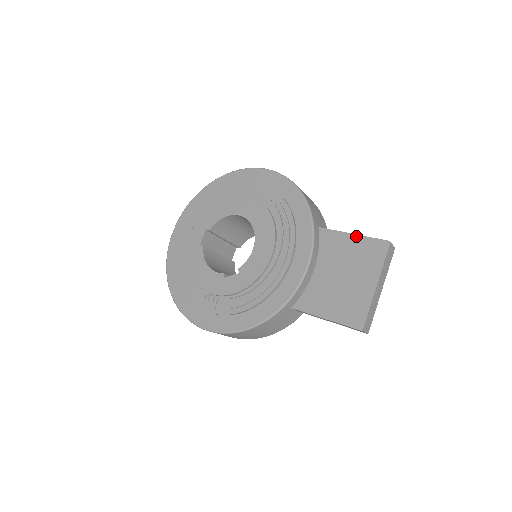
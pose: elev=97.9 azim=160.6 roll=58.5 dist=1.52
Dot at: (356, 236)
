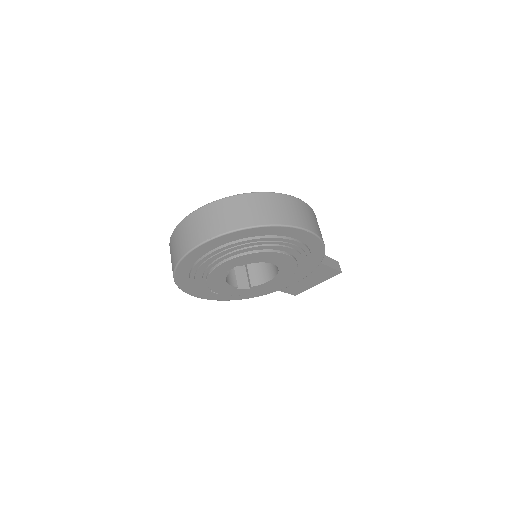
Dot at: (329, 268)
